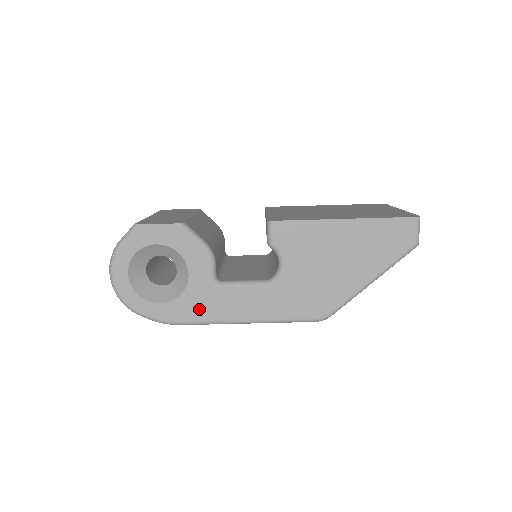
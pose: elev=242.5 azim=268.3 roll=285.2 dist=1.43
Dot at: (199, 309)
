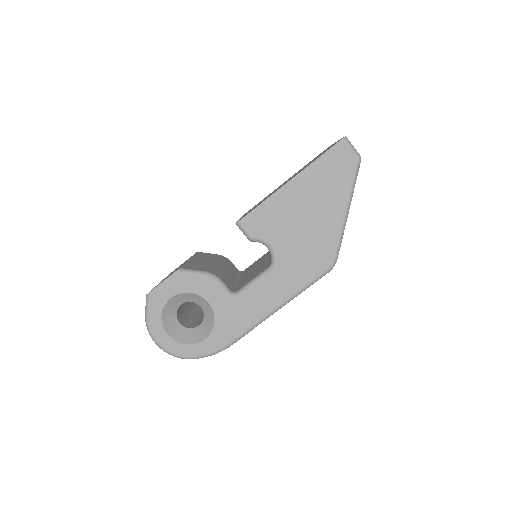
Dot at: (235, 324)
